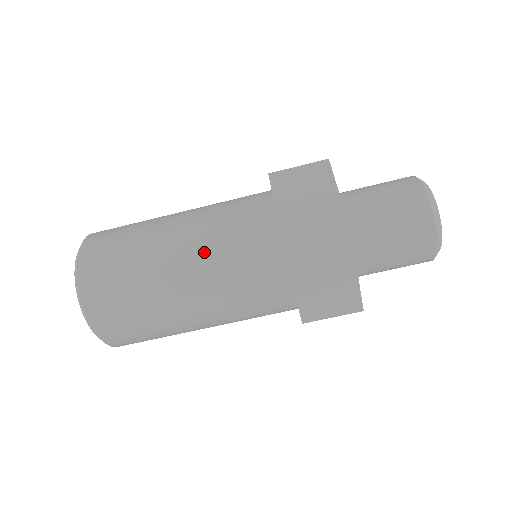
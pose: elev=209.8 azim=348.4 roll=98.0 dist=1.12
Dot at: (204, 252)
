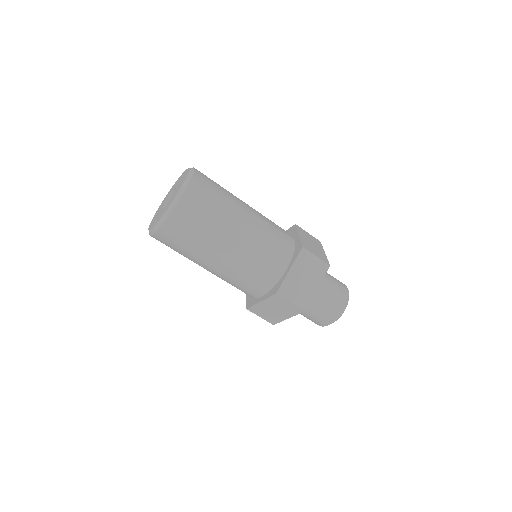
Dot at: (260, 222)
